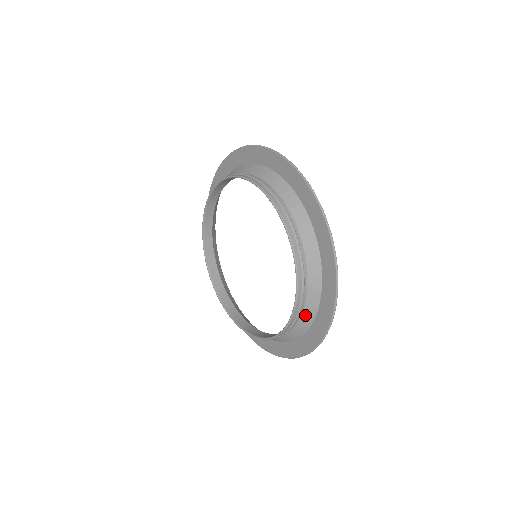
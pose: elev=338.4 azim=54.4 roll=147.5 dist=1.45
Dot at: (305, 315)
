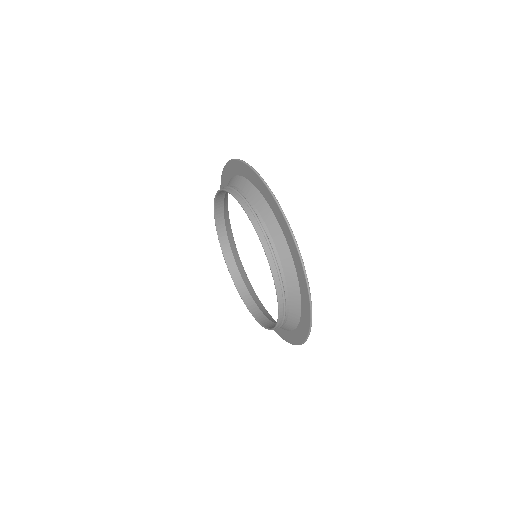
Dot at: (292, 312)
